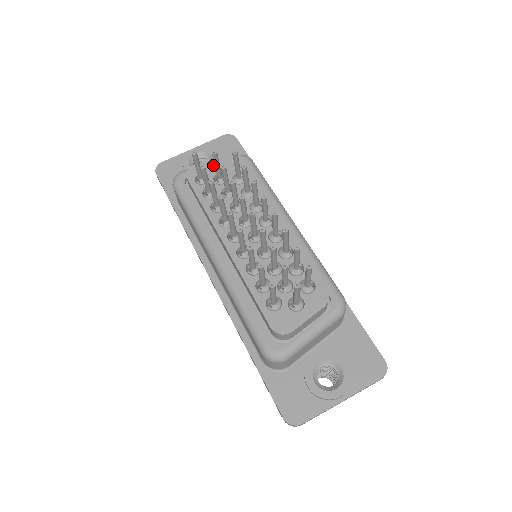
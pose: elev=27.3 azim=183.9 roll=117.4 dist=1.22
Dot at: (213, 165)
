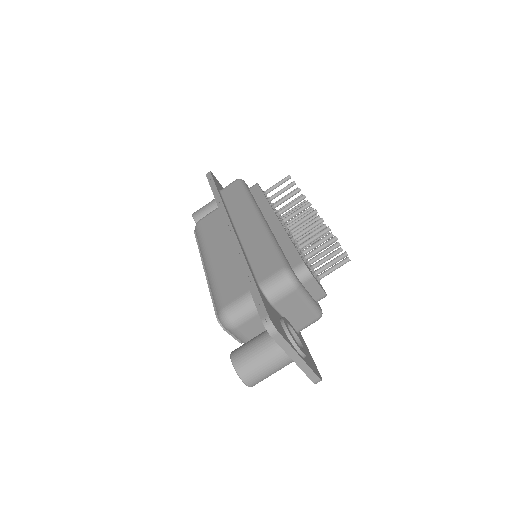
Dot at: occluded
